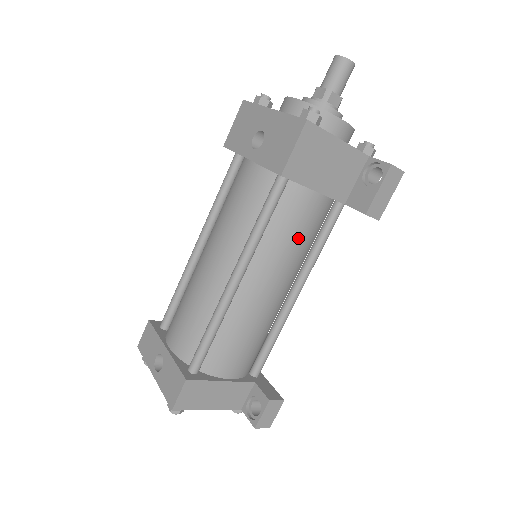
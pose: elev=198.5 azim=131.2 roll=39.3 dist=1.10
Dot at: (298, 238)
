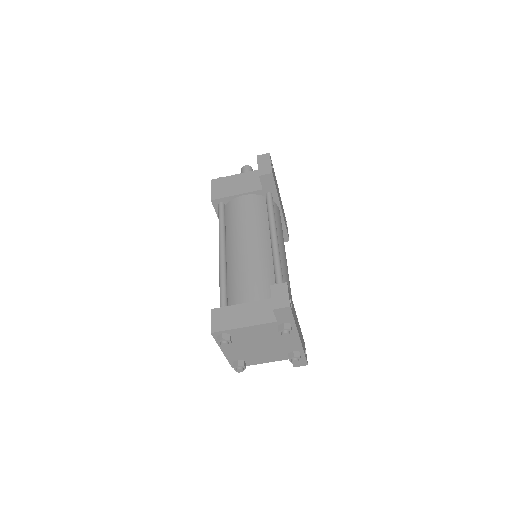
Dot at: (245, 216)
